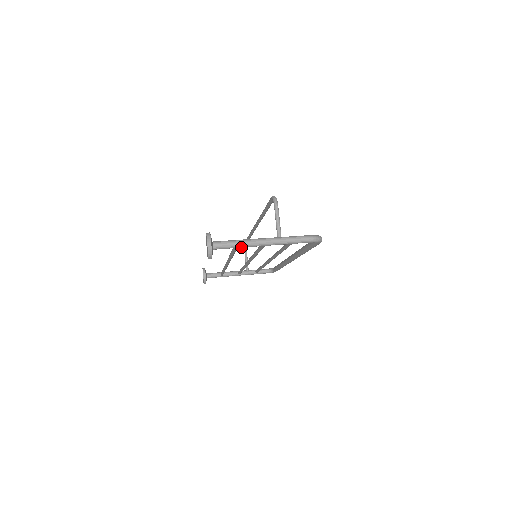
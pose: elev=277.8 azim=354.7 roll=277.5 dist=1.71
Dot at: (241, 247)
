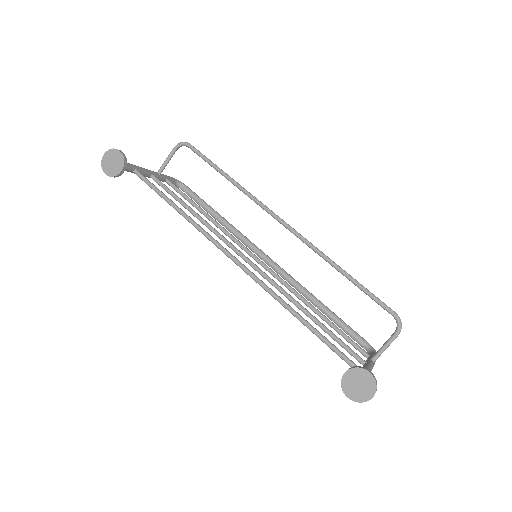
Dot at: occluded
